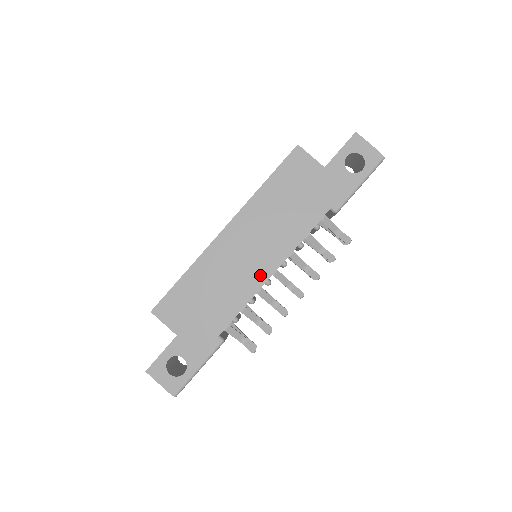
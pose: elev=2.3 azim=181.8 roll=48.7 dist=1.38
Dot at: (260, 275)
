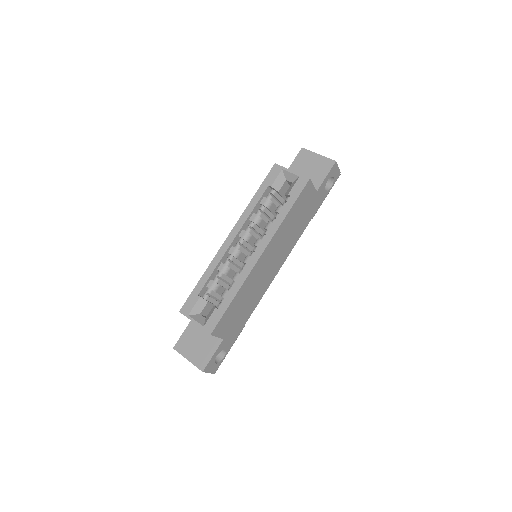
Dot at: (272, 277)
